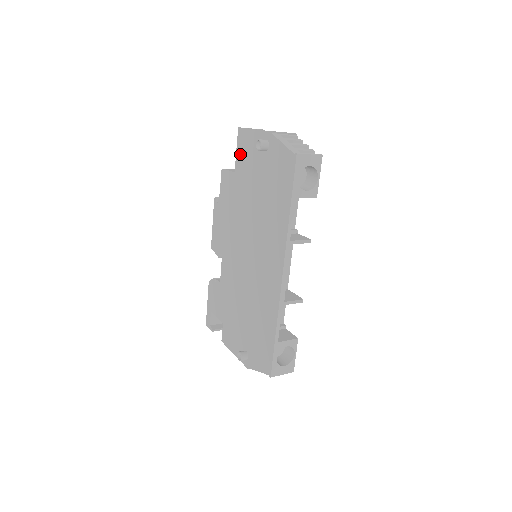
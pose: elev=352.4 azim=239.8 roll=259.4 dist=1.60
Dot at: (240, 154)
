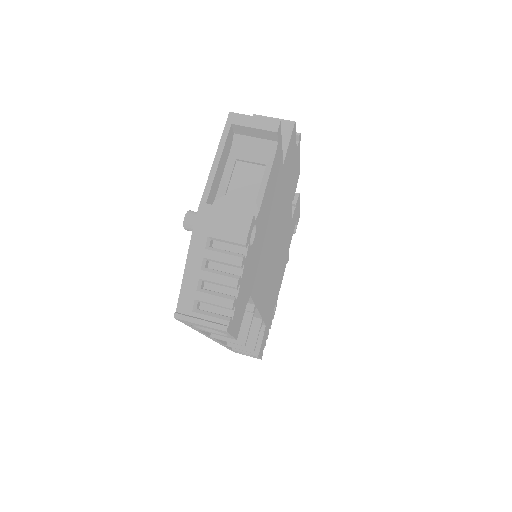
Dot at: occluded
